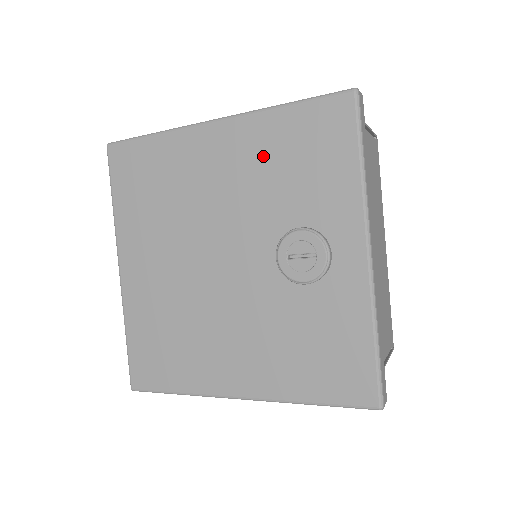
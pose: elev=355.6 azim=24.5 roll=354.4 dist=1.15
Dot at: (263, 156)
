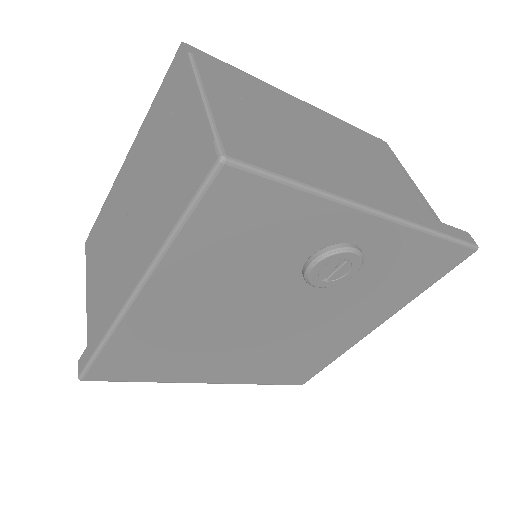
Dot at: (213, 268)
